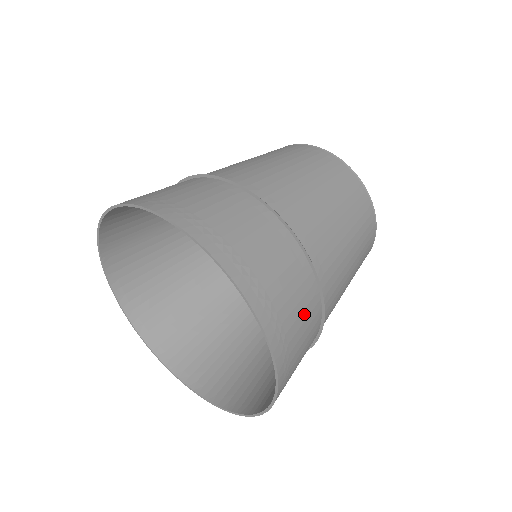
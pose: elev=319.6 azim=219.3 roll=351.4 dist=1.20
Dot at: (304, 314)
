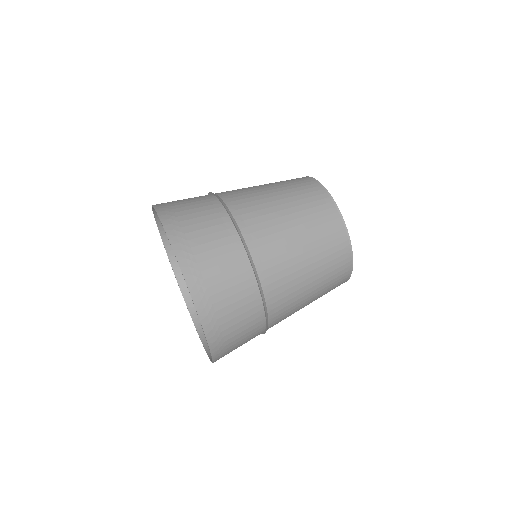
Dot at: occluded
